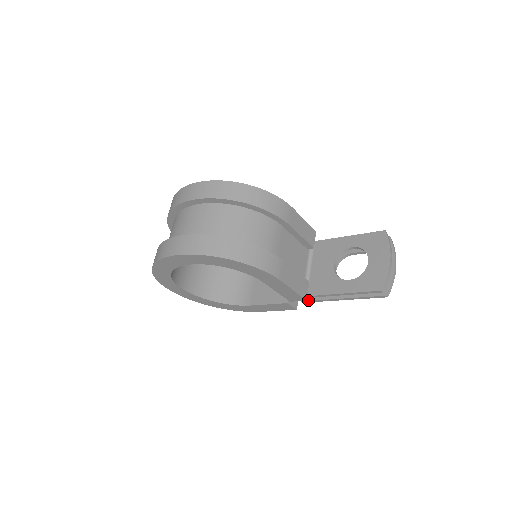
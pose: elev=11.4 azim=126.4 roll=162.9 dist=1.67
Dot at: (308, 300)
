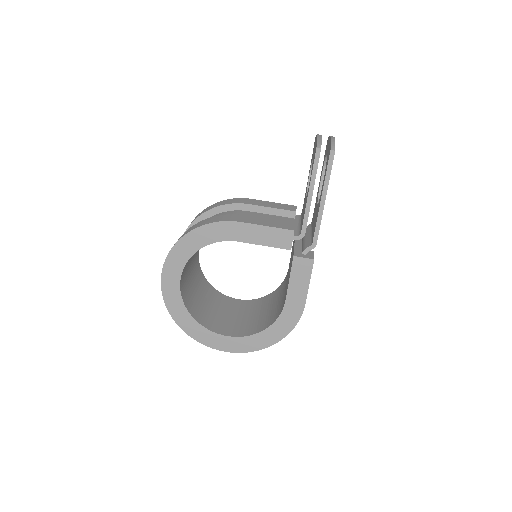
Dot at: (312, 241)
